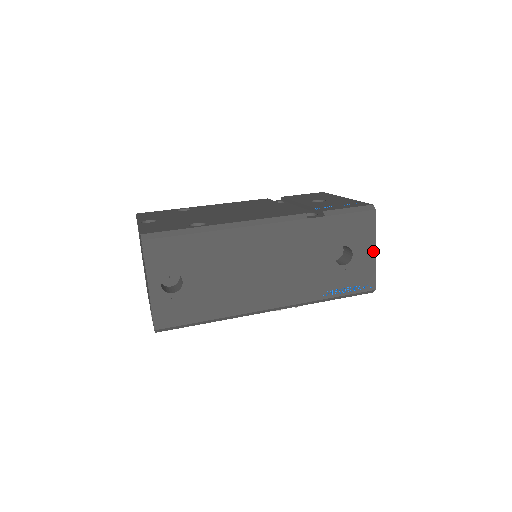
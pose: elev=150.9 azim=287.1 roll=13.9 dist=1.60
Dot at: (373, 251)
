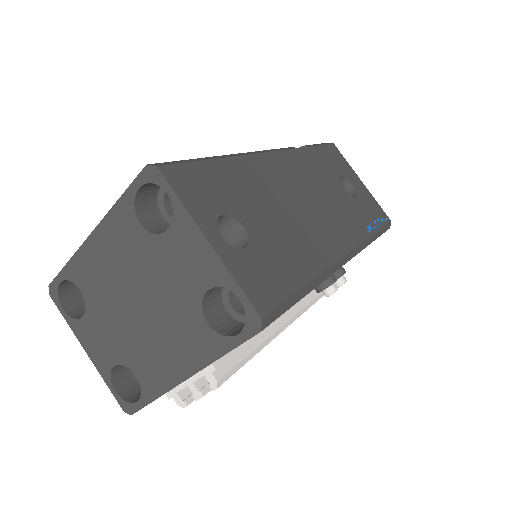
Dot at: (361, 182)
